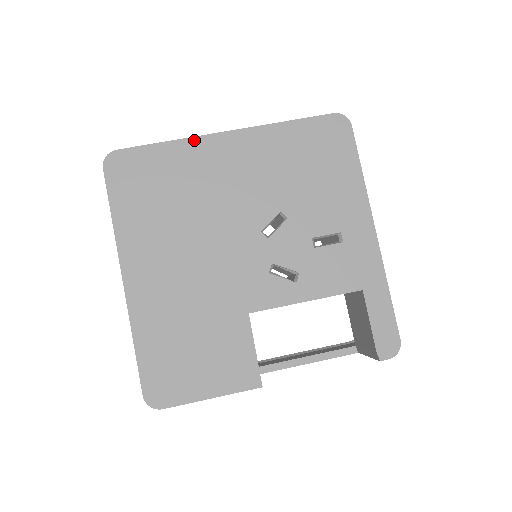
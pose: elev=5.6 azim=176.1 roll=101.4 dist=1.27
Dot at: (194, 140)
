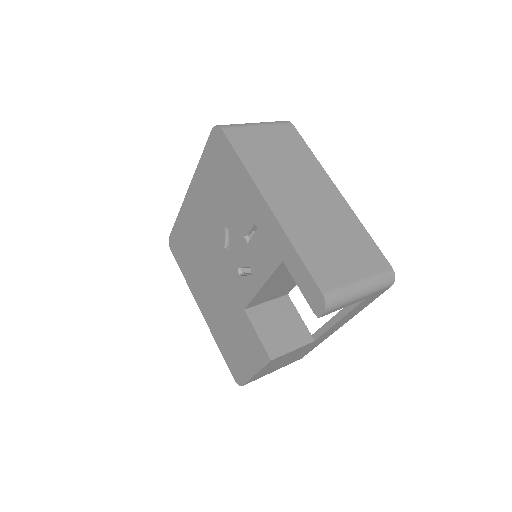
Dot at: (182, 208)
